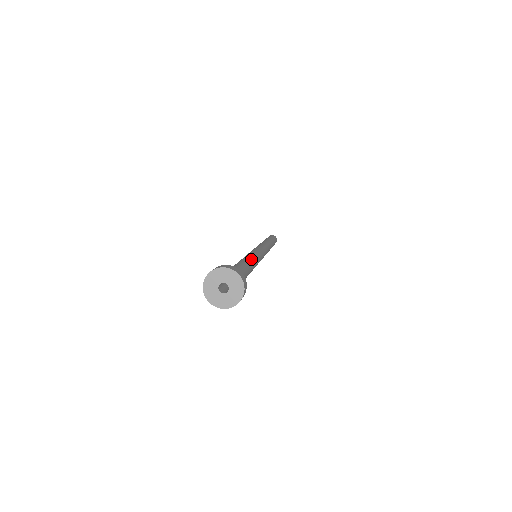
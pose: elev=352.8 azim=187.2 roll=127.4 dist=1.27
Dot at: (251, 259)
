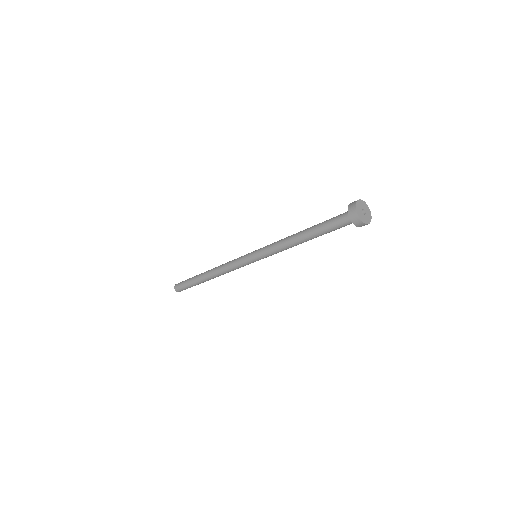
Dot at: occluded
